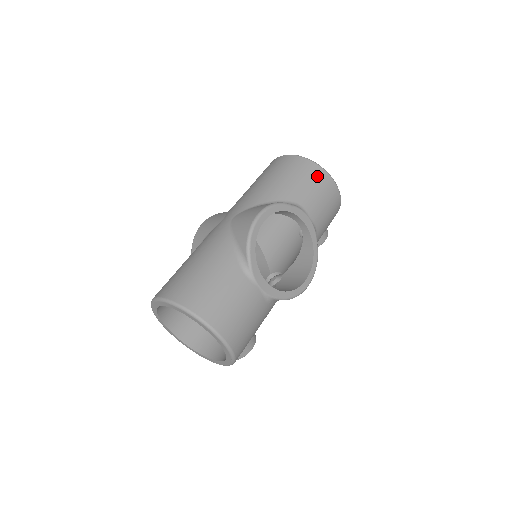
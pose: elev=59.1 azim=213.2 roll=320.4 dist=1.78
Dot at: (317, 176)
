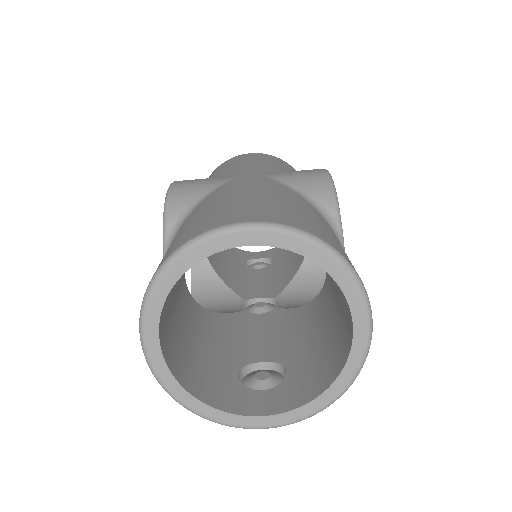
Dot at: occluded
